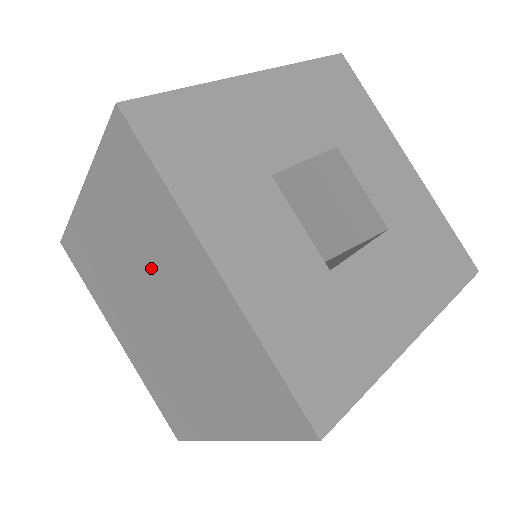
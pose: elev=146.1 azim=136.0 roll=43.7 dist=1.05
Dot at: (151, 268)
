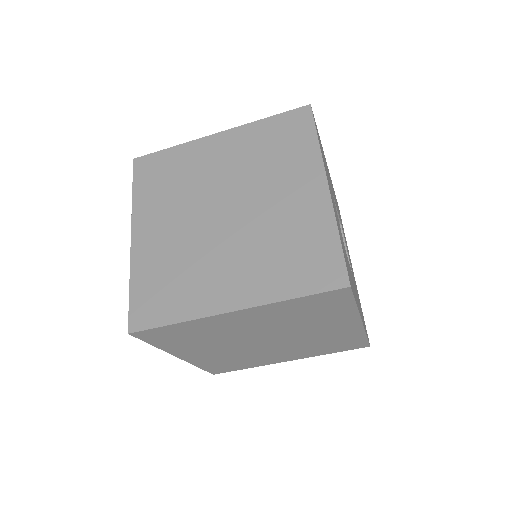
Dot at: (292, 328)
